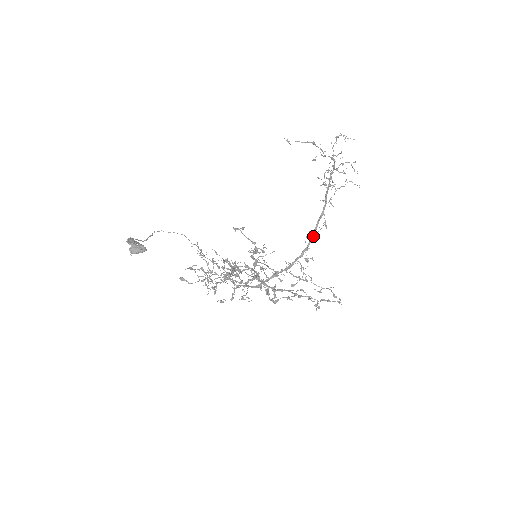
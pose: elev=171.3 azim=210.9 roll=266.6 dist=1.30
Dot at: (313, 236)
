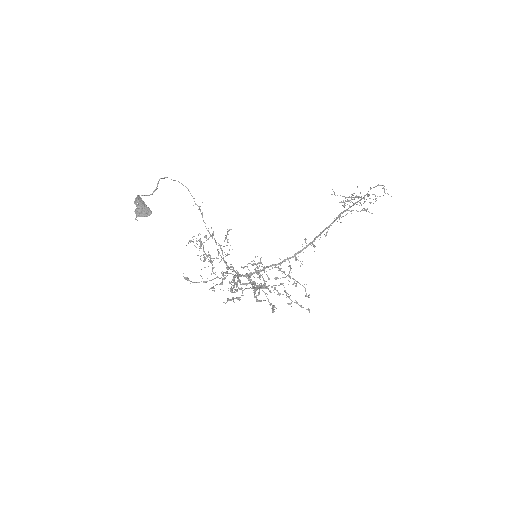
Dot at: (311, 243)
